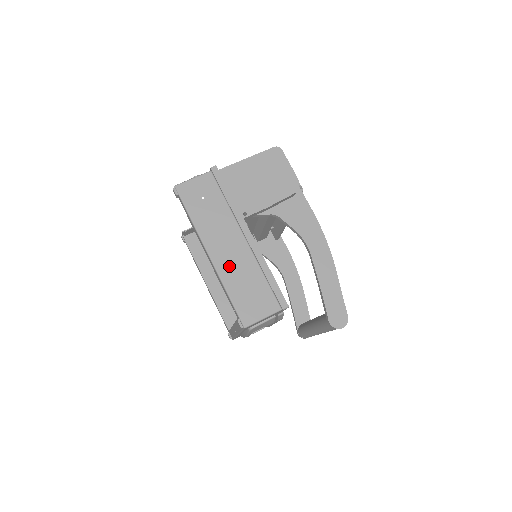
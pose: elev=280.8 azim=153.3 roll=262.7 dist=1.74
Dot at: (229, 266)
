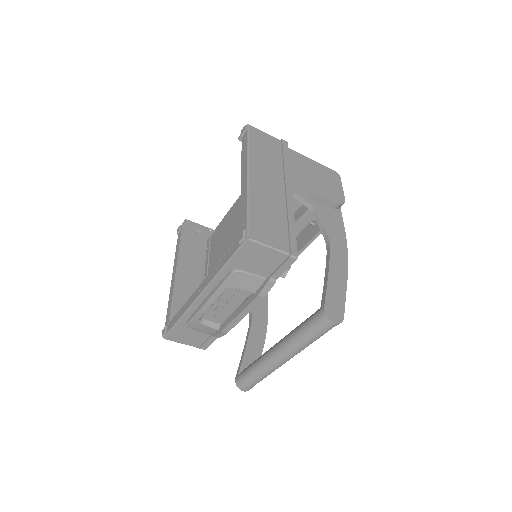
Dot at: (261, 193)
